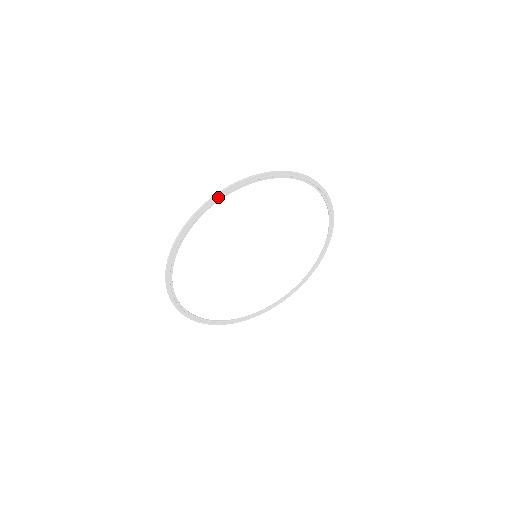
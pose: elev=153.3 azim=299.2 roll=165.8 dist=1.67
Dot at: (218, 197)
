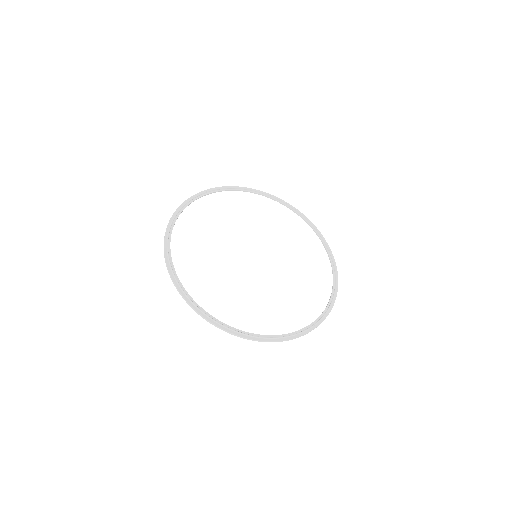
Dot at: (196, 196)
